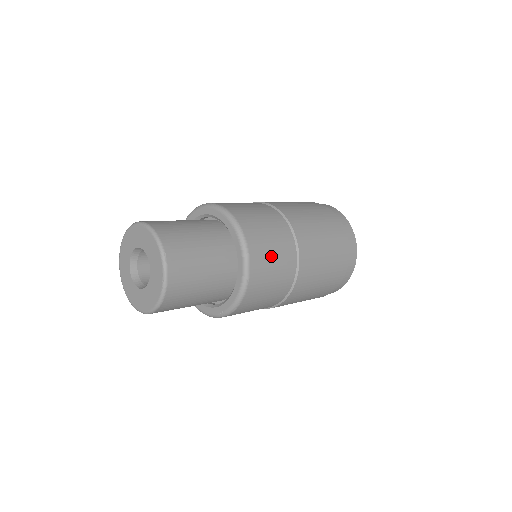
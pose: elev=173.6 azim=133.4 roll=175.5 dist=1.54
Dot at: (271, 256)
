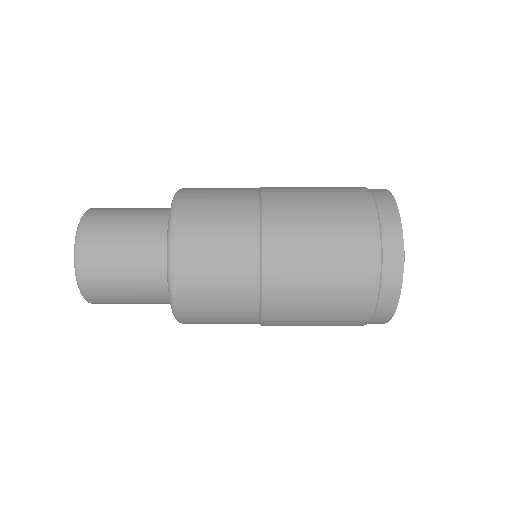
Dot at: (211, 296)
